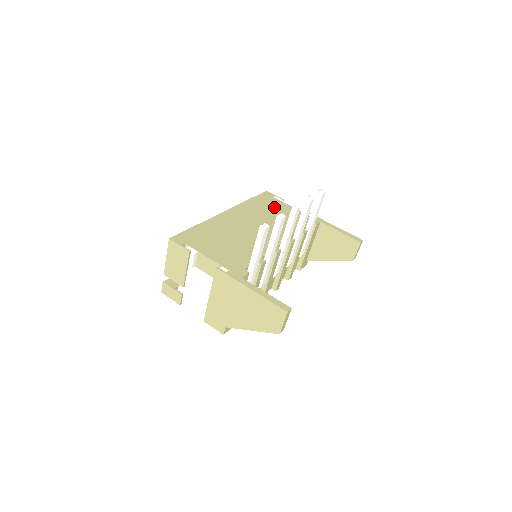
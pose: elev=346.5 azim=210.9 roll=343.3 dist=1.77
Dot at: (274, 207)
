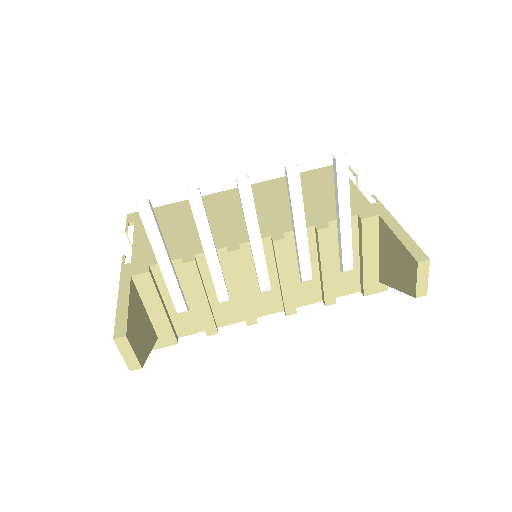
Dot at: (322, 186)
